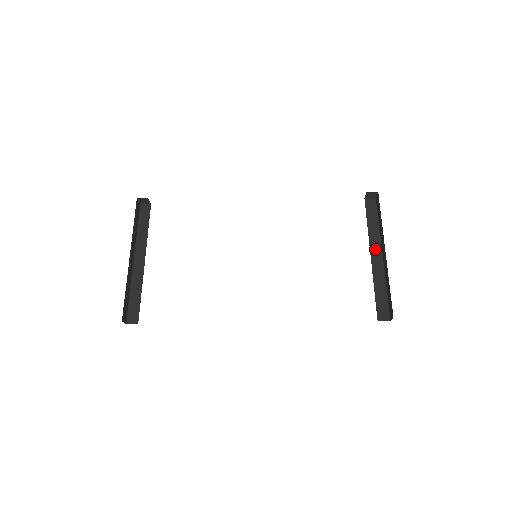
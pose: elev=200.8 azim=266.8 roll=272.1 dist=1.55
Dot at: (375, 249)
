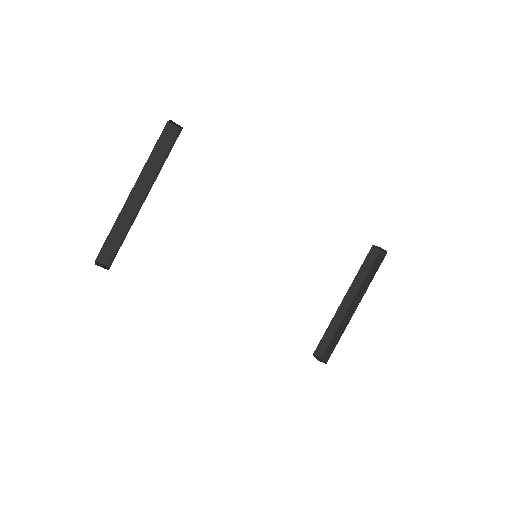
Dot at: (349, 296)
